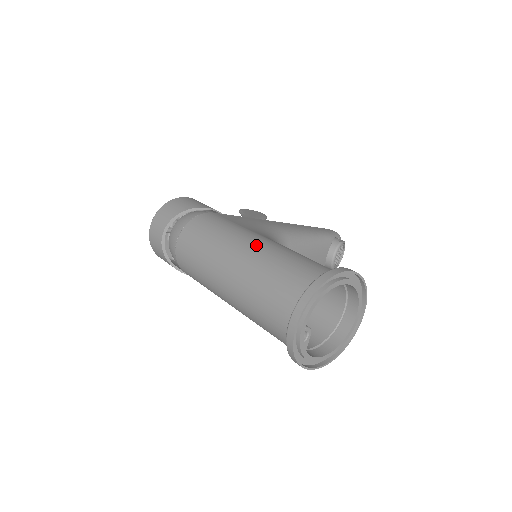
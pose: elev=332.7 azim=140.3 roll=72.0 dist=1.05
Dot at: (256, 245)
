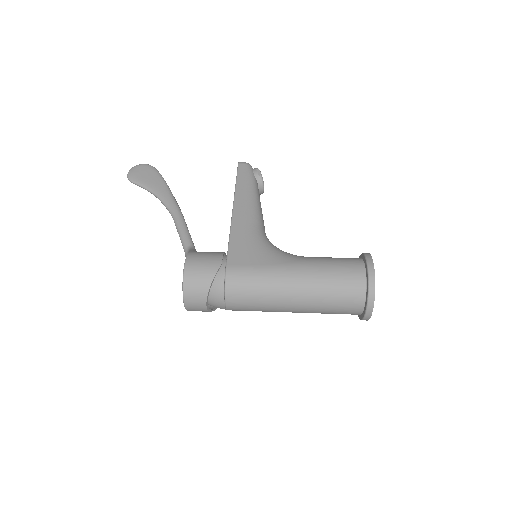
Dot at: (301, 281)
